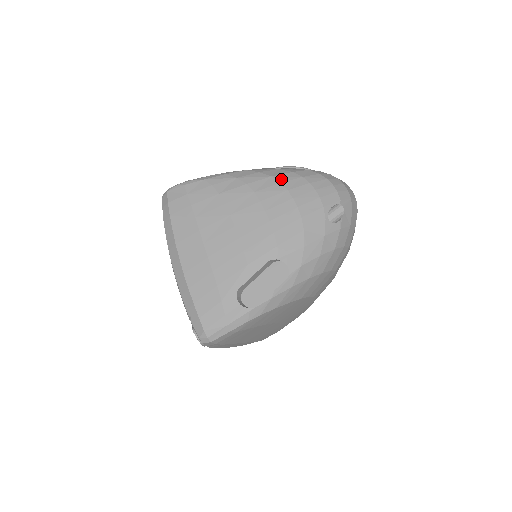
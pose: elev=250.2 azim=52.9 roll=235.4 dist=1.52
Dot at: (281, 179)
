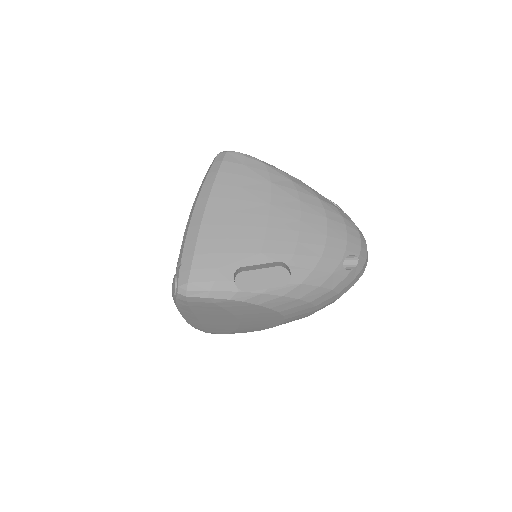
Dot at: (326, 206)
